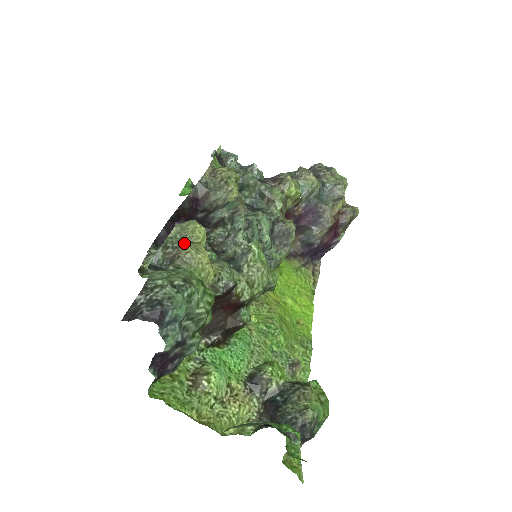
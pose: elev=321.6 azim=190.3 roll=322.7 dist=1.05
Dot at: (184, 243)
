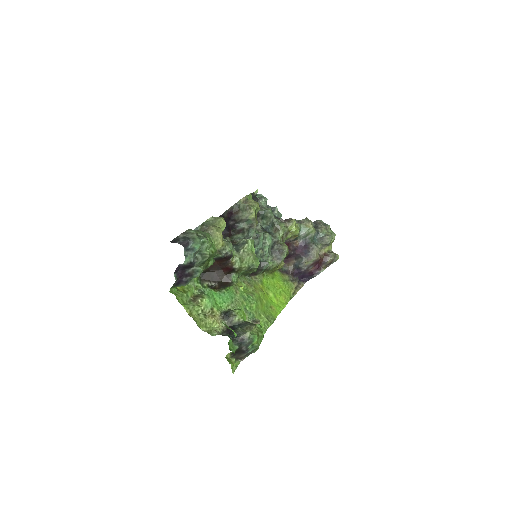
Dot at: (212, 225)
